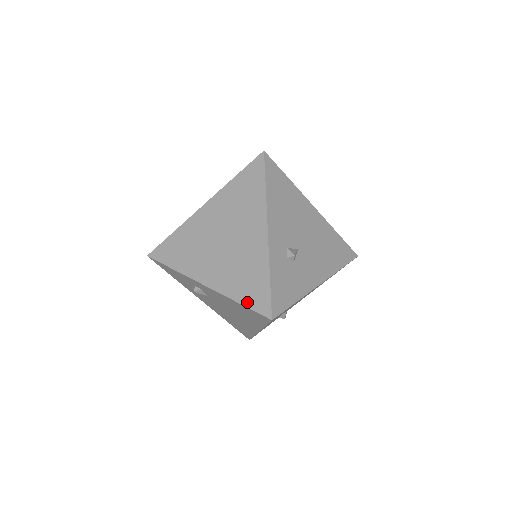
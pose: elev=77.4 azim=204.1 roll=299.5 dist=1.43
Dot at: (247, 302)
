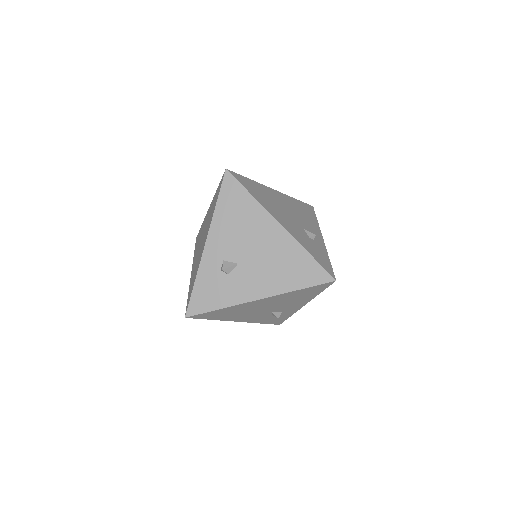
Dot at: (188, 297)
